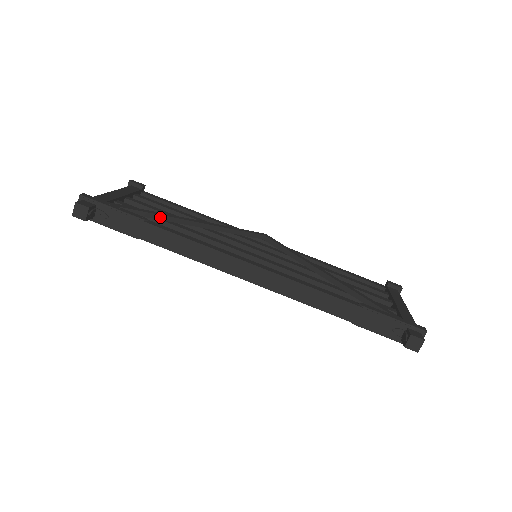
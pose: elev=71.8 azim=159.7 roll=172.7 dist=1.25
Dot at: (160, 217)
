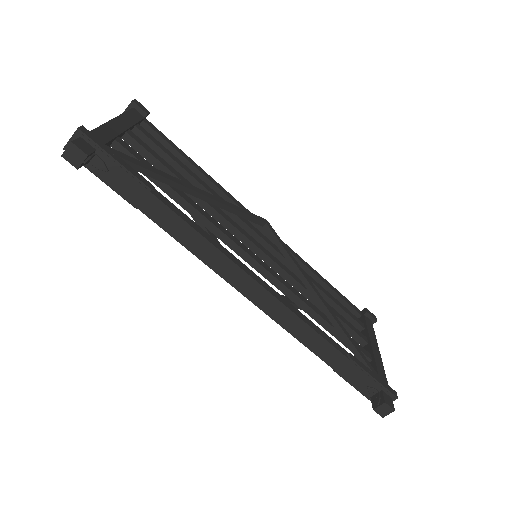
Dot at: (166, 181)
